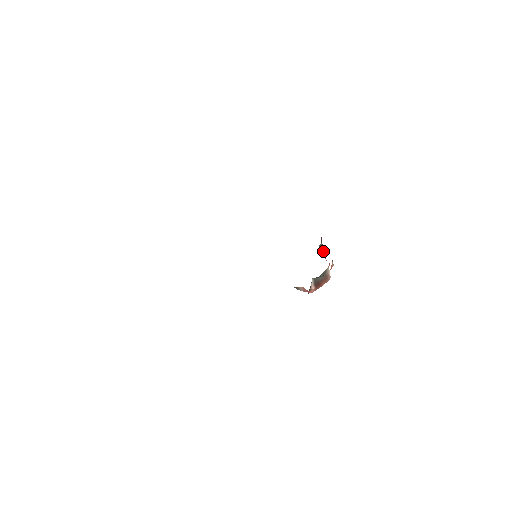
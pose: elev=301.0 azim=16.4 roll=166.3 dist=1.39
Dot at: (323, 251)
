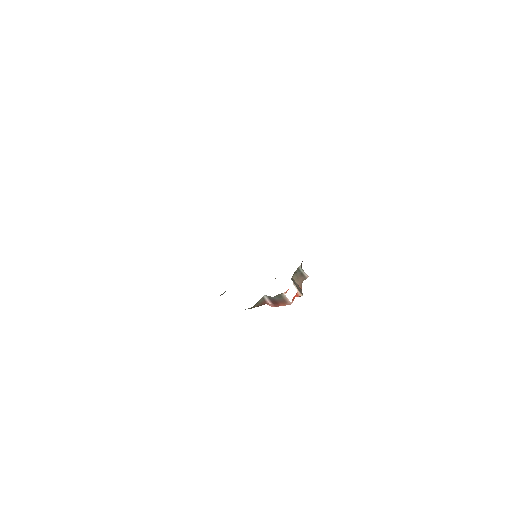
Dot at: (302, 279)
